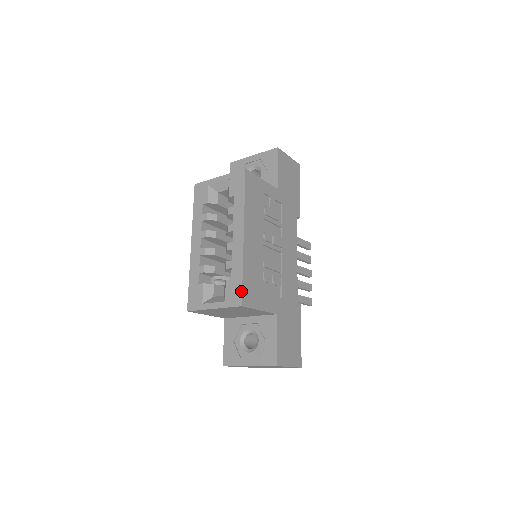
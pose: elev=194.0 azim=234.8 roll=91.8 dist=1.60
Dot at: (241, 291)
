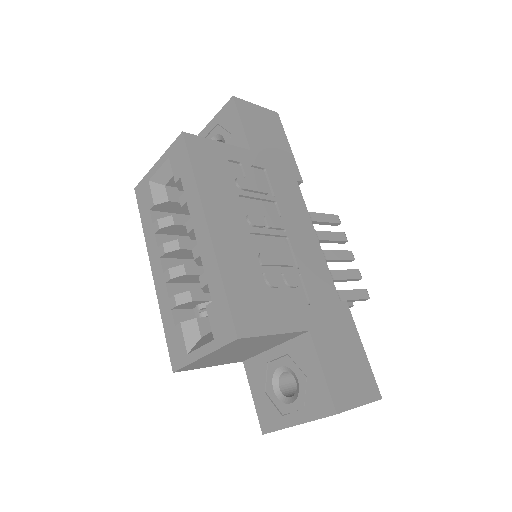
Dot at: (229, 315)
